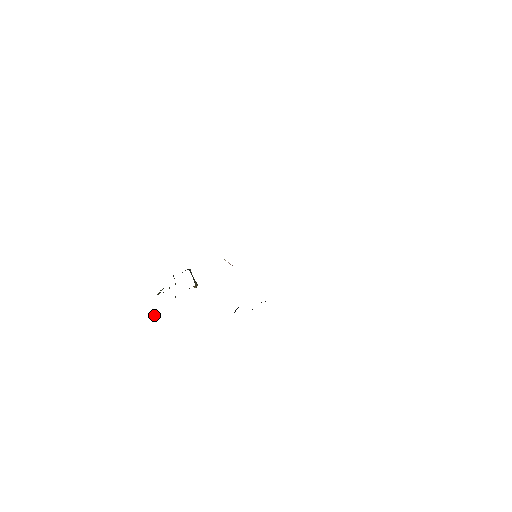
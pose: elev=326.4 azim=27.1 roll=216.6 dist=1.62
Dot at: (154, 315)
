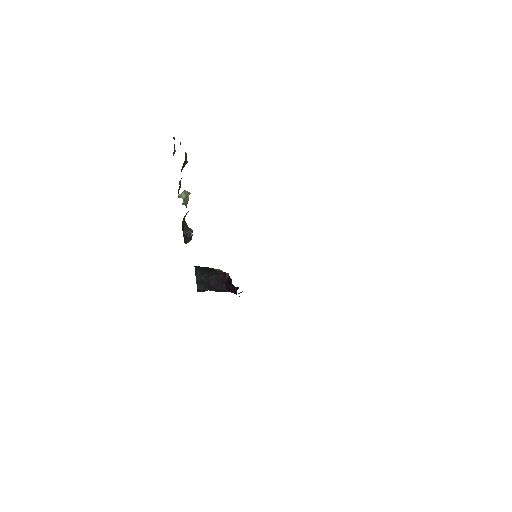
Dot at: occluded
